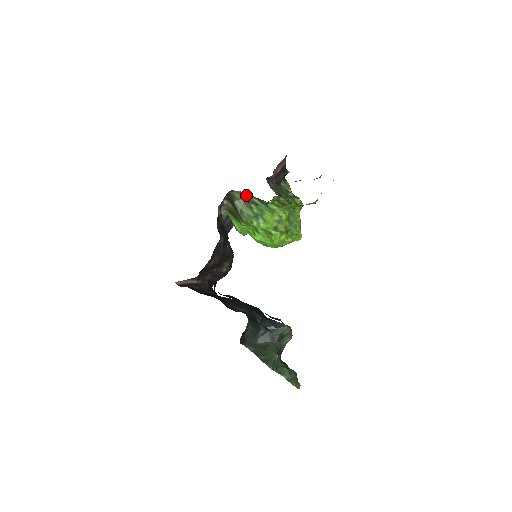
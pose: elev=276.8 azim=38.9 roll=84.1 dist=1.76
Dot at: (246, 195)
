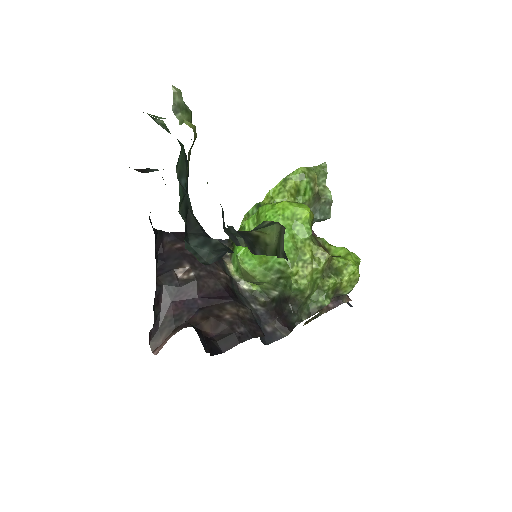
Dot at: occluded
